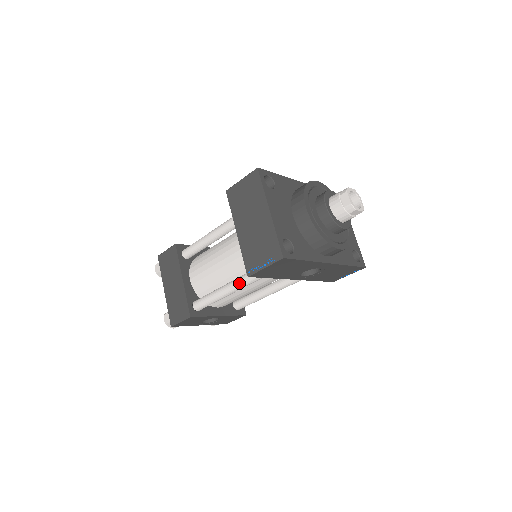
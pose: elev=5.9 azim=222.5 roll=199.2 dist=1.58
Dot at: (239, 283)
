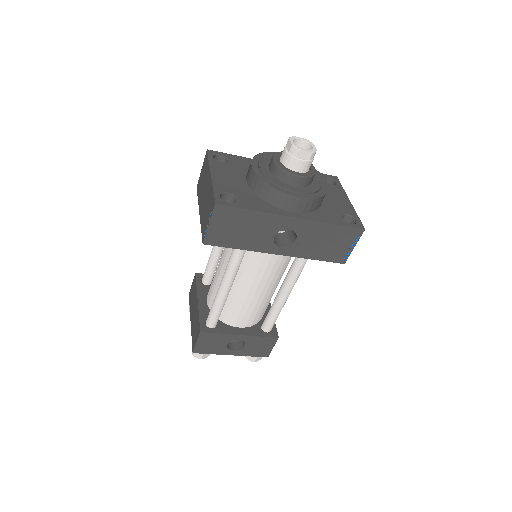
Dot at: (225, 274)
